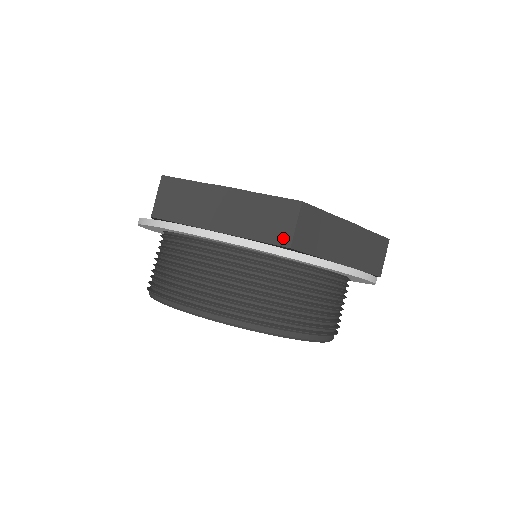
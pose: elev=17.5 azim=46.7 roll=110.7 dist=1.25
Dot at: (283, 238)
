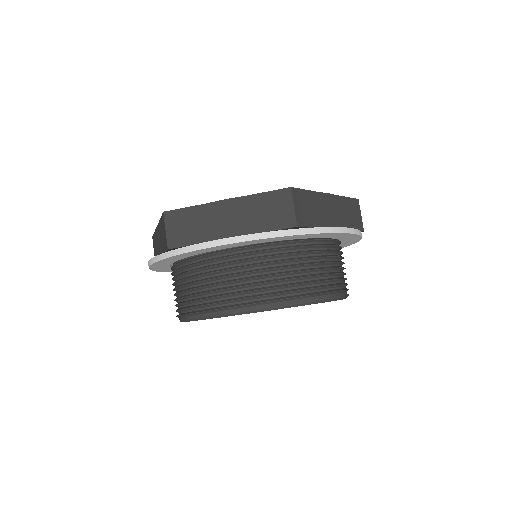
Dot at: (166, 244)
